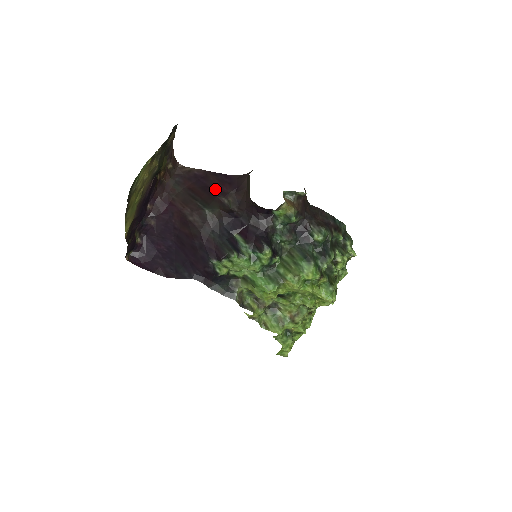
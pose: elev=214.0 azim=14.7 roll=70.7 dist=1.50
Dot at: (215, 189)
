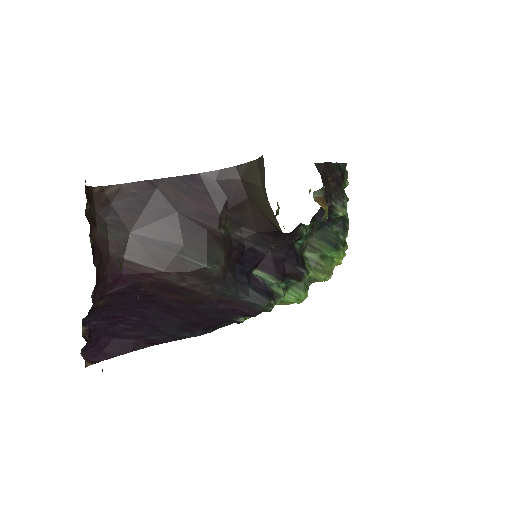
Dot at: (193, 216)
